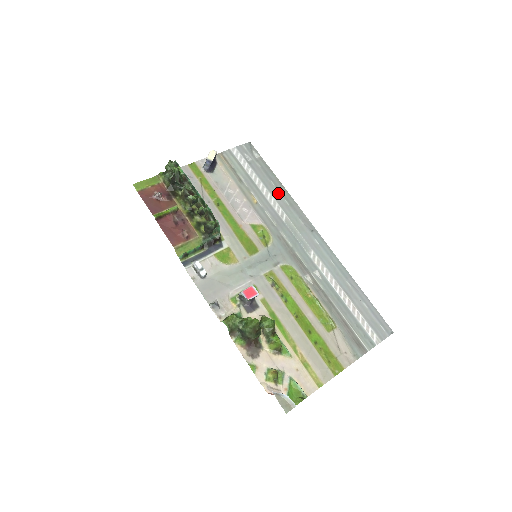
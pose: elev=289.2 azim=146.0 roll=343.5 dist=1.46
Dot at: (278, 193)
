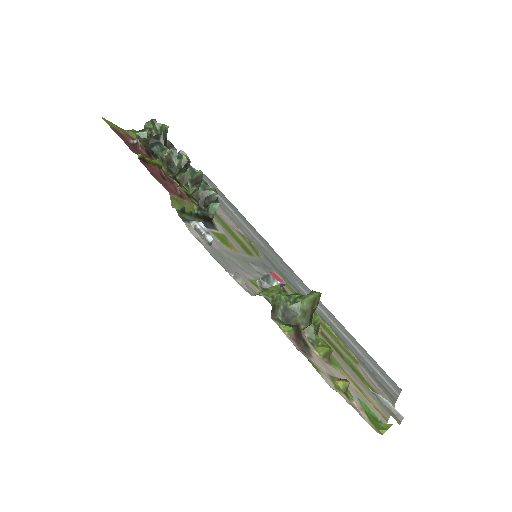
Dot at: (247, 223)
